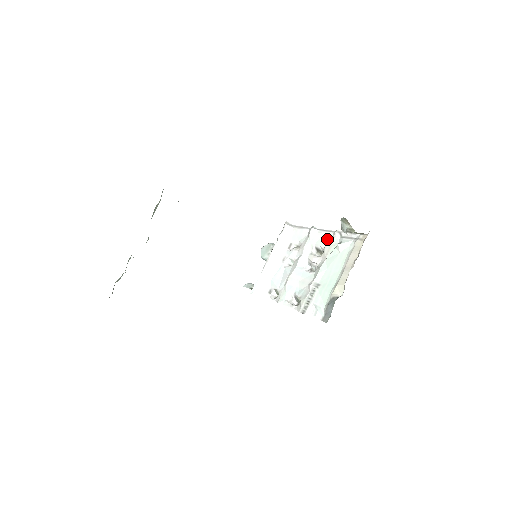
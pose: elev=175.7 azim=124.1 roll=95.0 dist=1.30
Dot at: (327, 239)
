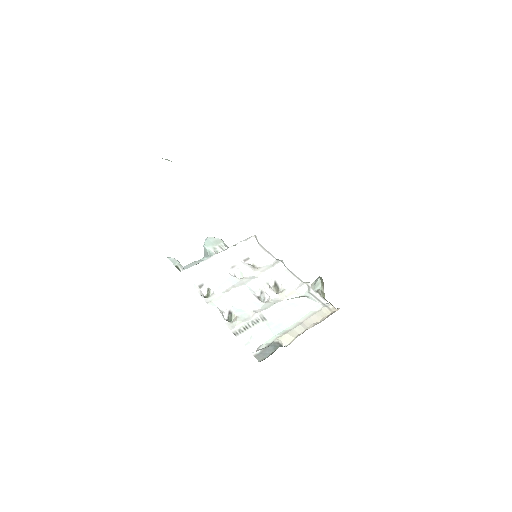
Dot at: (292, 283)
